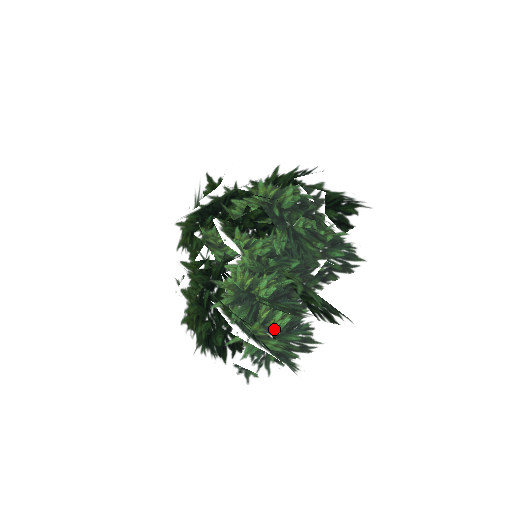
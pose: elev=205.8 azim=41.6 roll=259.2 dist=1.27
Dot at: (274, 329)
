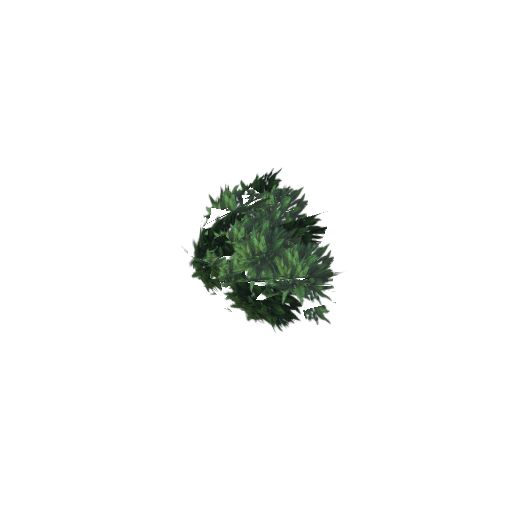
Dot at: (288, 257)
